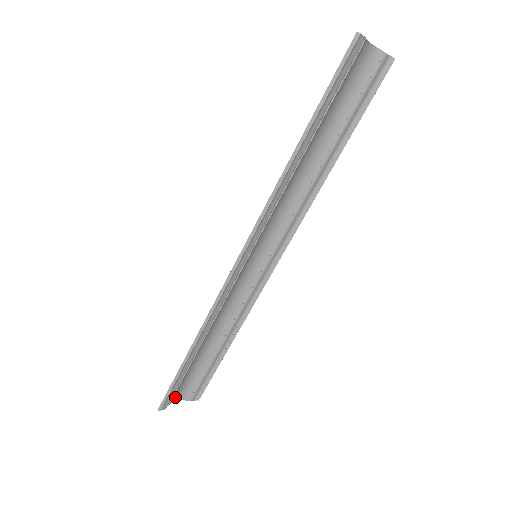
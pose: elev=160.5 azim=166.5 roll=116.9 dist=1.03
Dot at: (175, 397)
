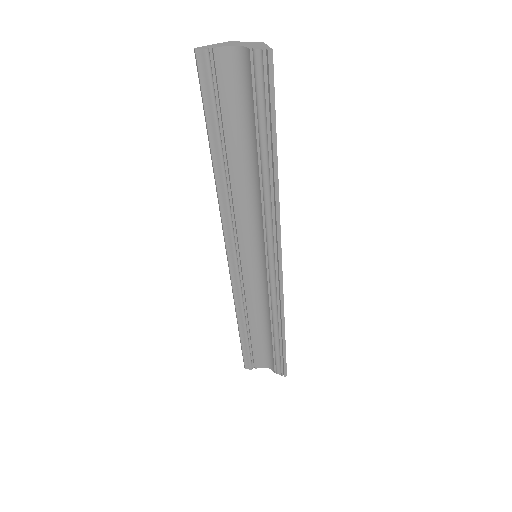
Dot at: (262, 364)
